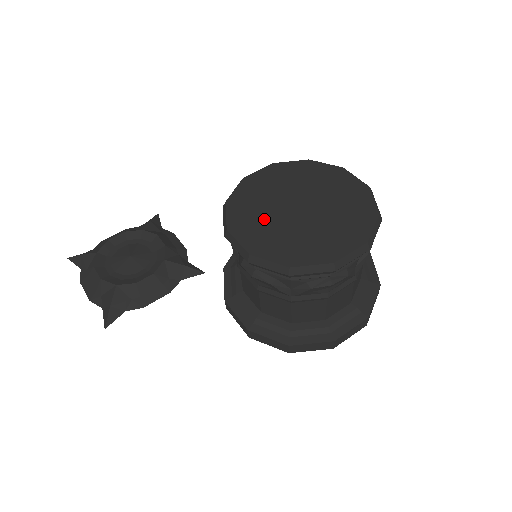
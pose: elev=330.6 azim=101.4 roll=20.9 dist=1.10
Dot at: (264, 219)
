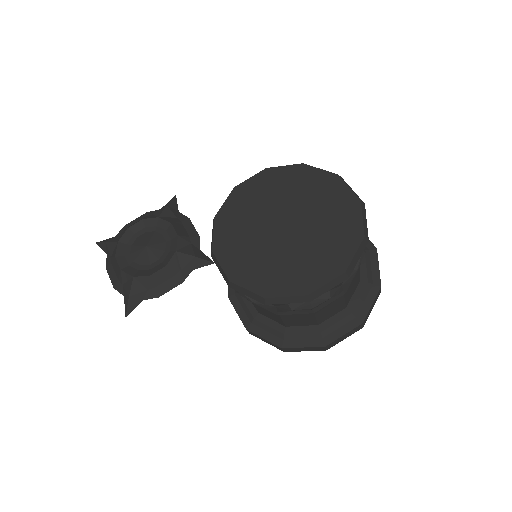
Dot at: (248, 239)
